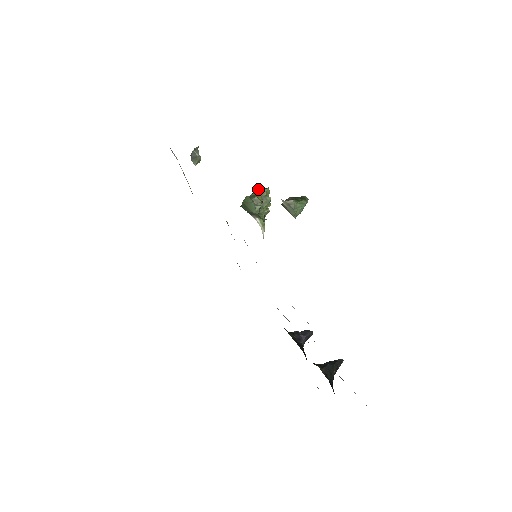
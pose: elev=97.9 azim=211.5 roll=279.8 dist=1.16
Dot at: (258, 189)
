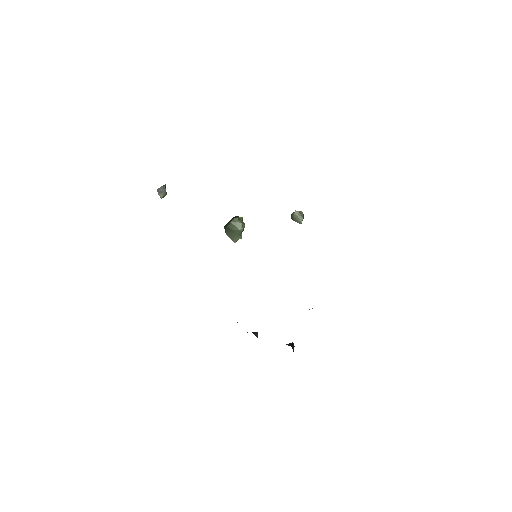
Dot at: (237, 216)
